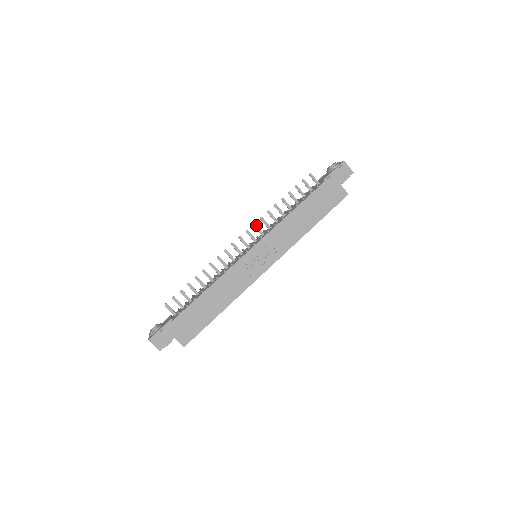
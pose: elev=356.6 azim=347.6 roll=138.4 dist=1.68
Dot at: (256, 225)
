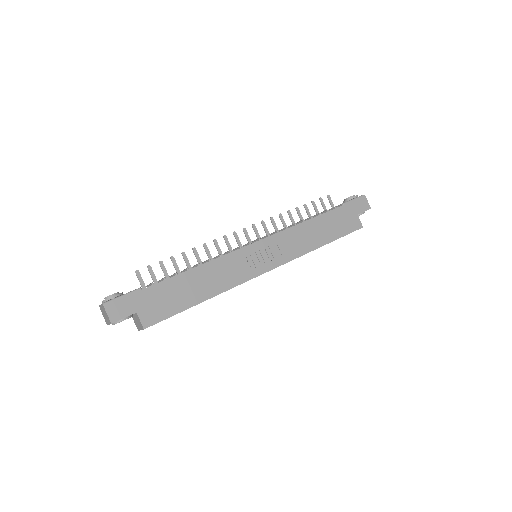
Dot at: (264, 223)
